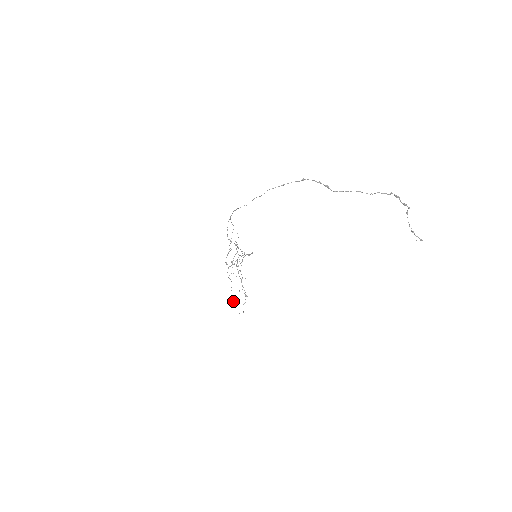
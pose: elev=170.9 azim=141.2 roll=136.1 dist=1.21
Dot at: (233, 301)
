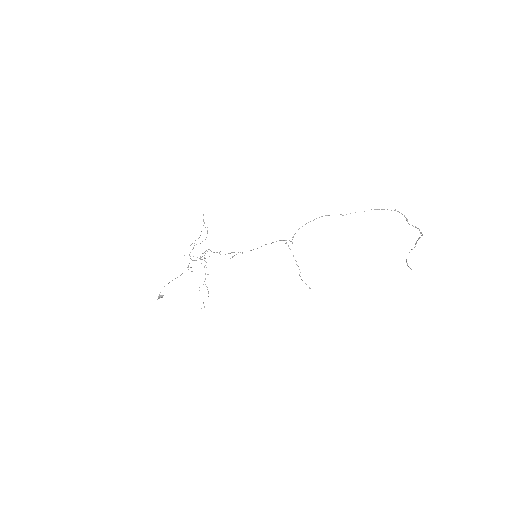
Dot at: (161, 296)
